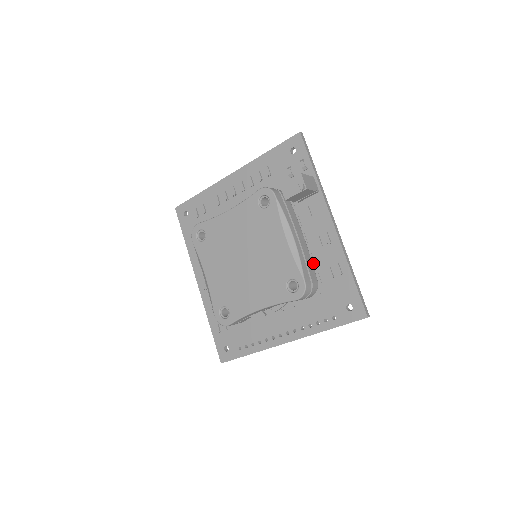
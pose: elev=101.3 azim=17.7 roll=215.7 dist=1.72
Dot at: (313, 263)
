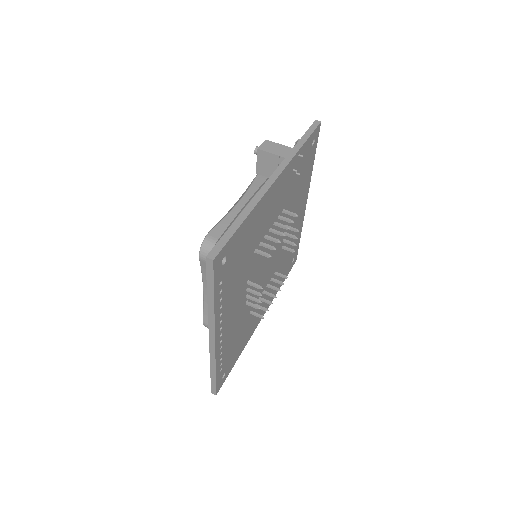
Dot at: occluded
